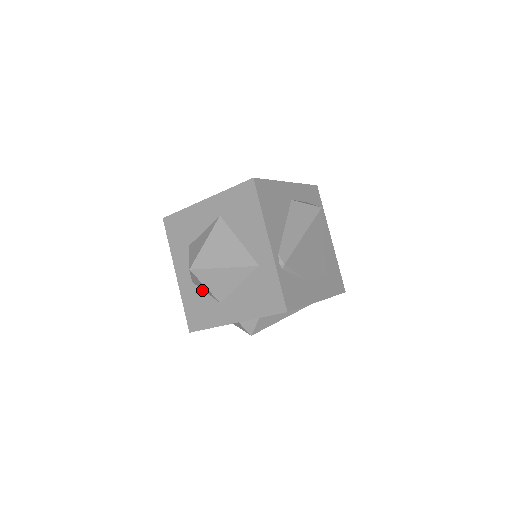
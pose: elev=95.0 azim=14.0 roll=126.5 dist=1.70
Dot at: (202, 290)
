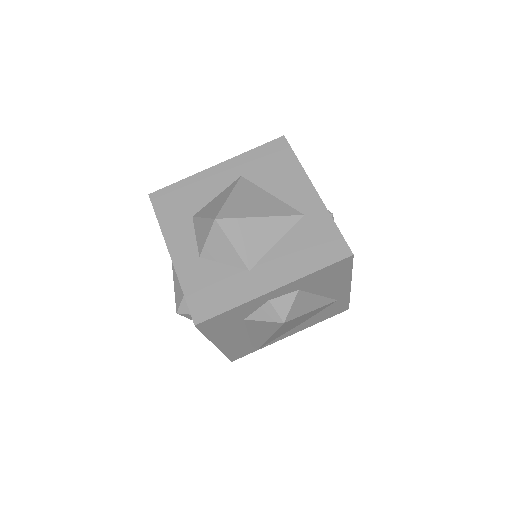
Dot at: (217, 262)
